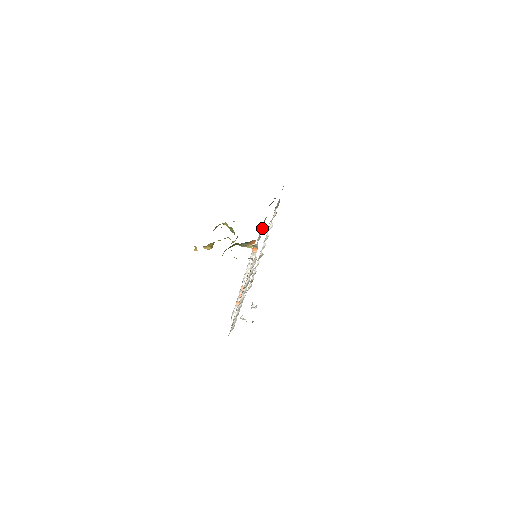
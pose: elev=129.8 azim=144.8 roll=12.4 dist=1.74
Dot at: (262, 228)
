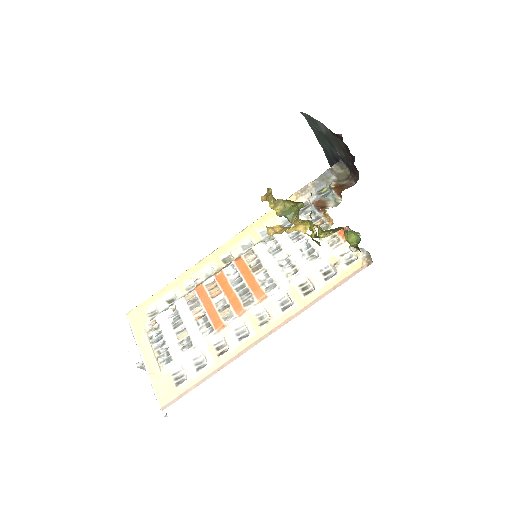
Dot at: (308, 216)
